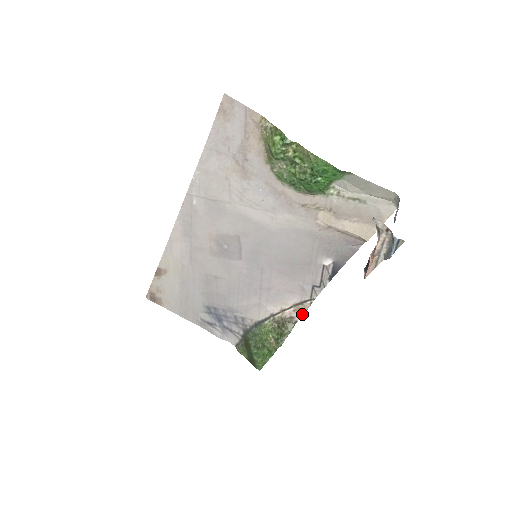
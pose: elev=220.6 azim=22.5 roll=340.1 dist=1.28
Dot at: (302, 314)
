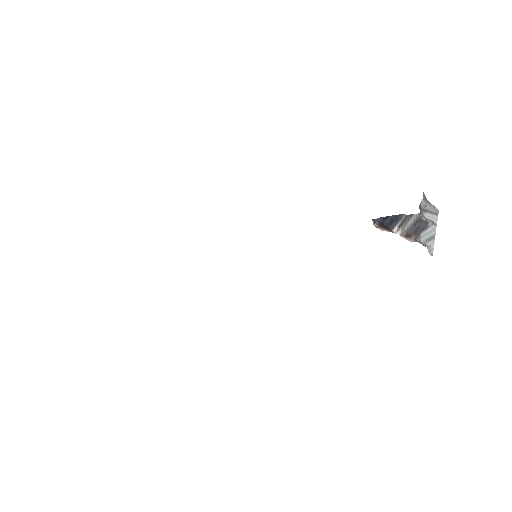
Dot at: occluded
